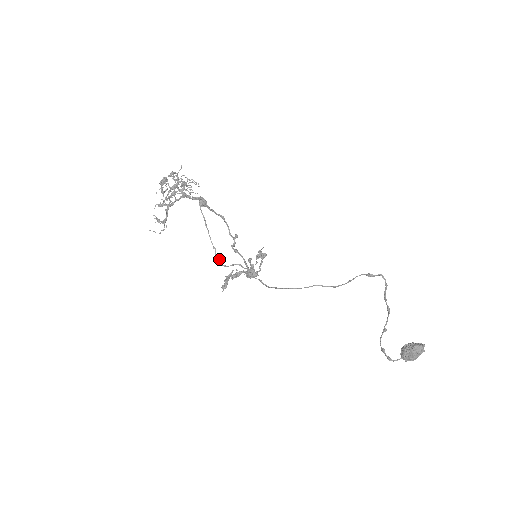
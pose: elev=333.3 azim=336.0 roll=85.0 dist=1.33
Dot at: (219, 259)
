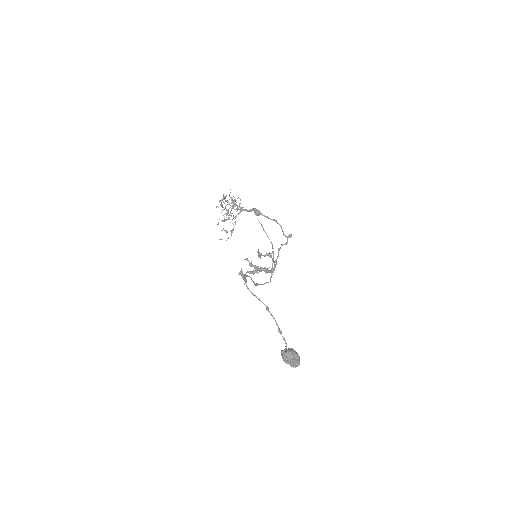
Dot at: (273, 256)
